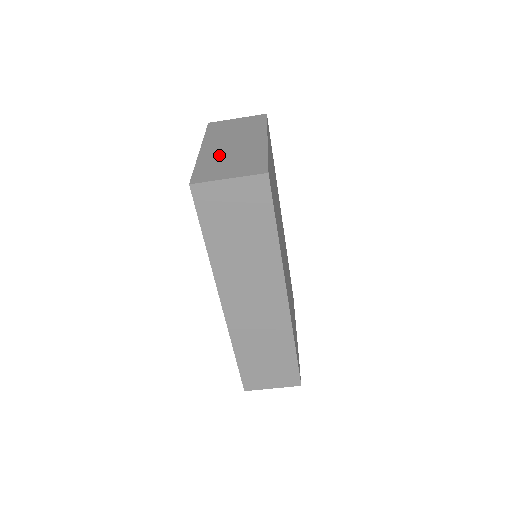
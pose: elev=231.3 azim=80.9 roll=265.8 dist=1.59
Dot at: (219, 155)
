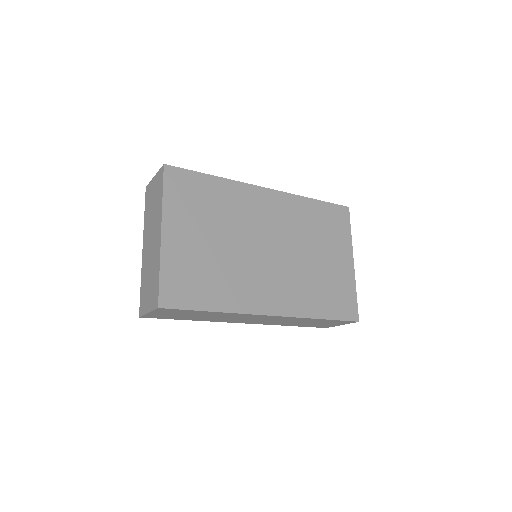
Dot at: (146, 266)
